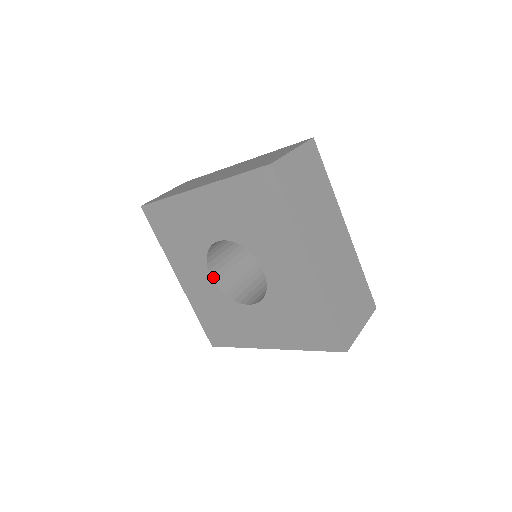
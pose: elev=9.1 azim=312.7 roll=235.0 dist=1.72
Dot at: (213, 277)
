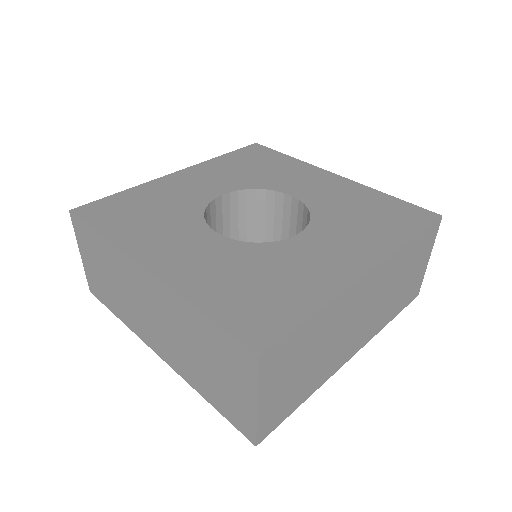
Dot at: occluded
